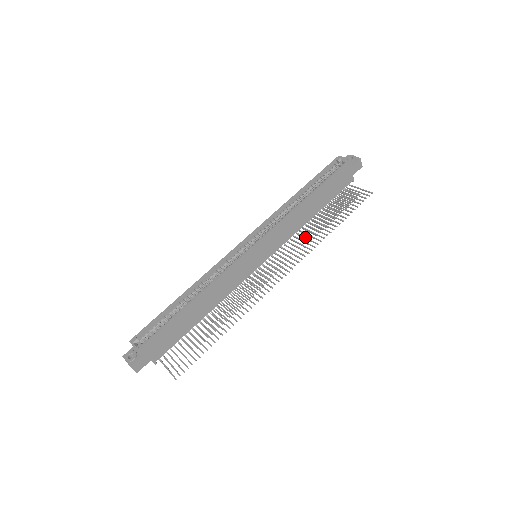
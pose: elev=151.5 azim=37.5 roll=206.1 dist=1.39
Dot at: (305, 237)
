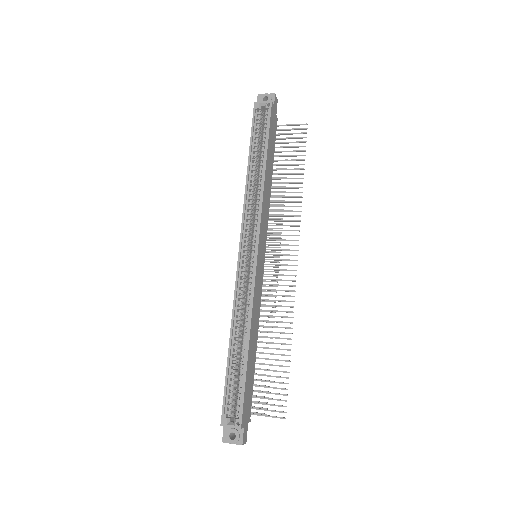
Dot at: (281, 206)
